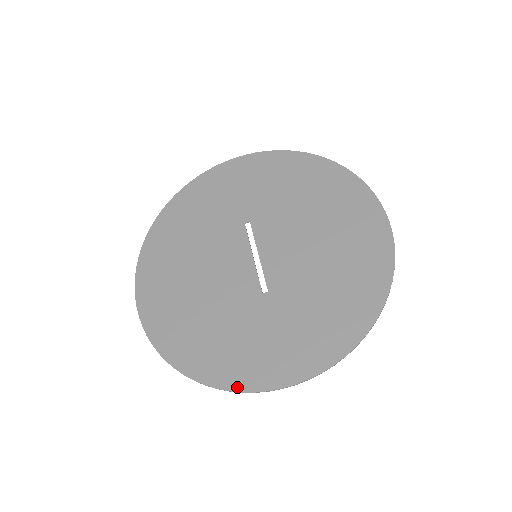
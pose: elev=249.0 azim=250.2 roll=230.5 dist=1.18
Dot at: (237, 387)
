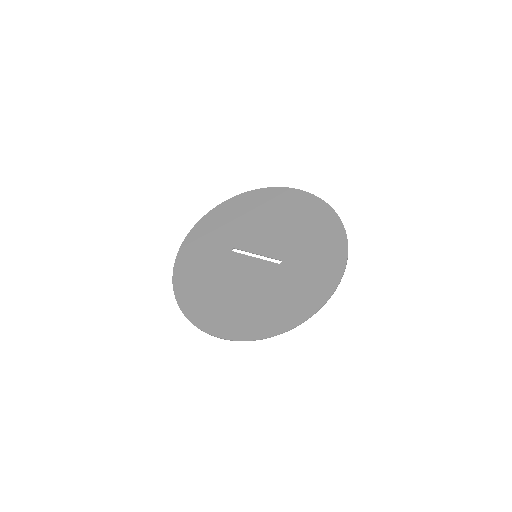
Dot at: (320, 305)
